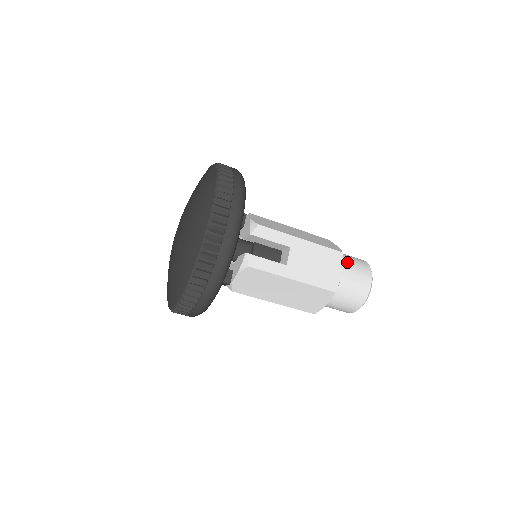
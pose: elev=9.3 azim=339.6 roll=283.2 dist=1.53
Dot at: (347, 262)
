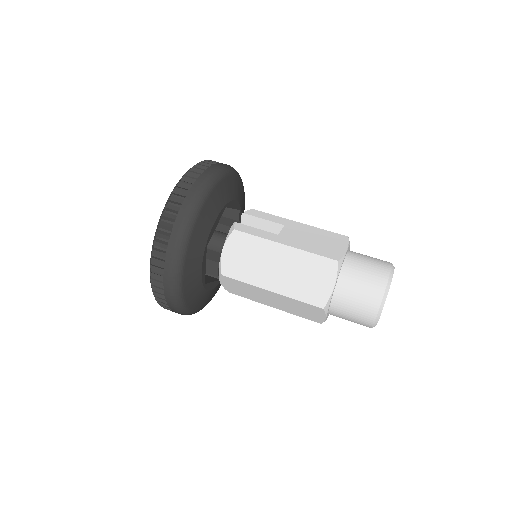
Dot at: (358, 253)
